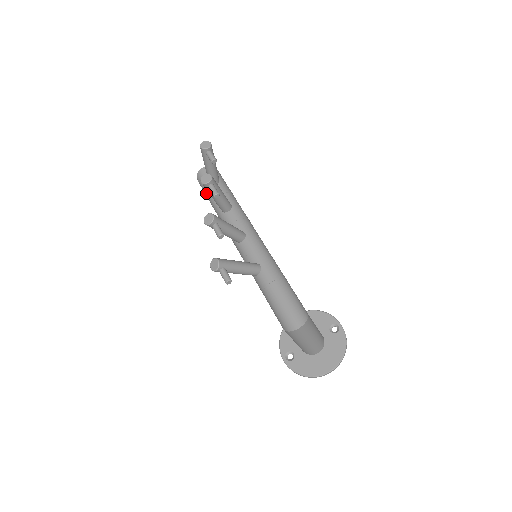
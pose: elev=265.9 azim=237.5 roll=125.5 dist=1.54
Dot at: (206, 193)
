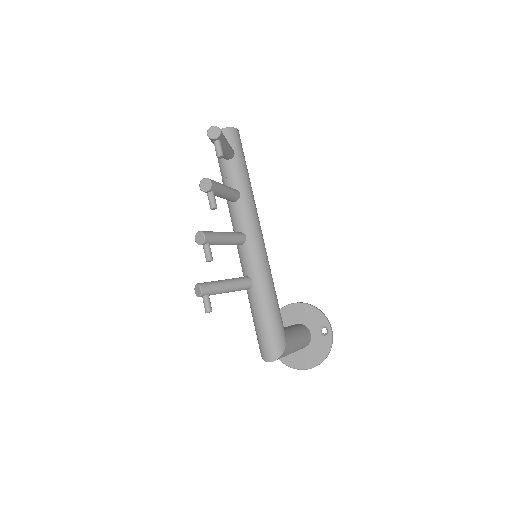
Dot at: occluded
